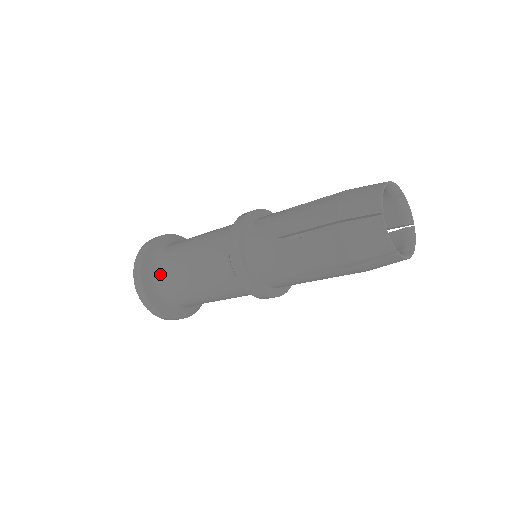
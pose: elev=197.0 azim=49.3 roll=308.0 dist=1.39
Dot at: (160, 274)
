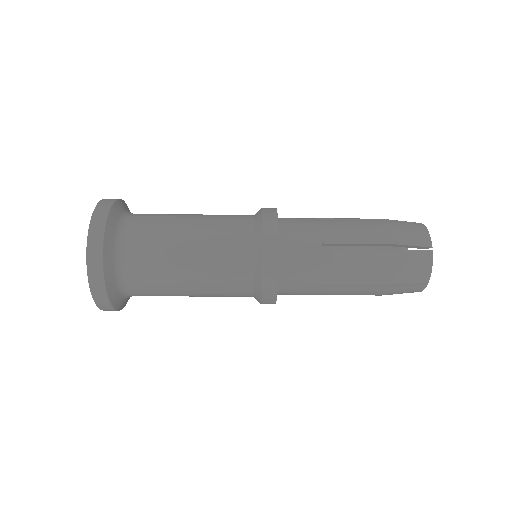
Dot at: (129, 247)
